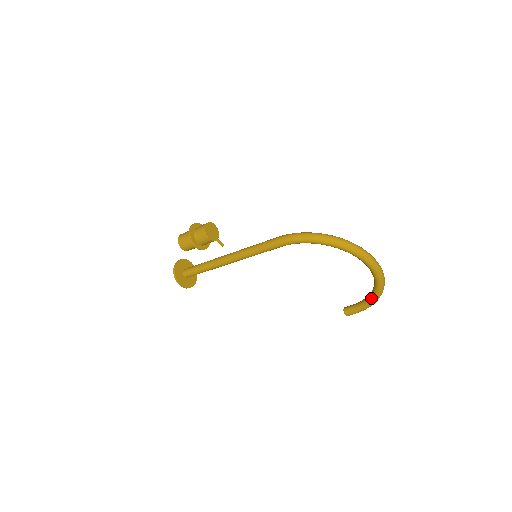
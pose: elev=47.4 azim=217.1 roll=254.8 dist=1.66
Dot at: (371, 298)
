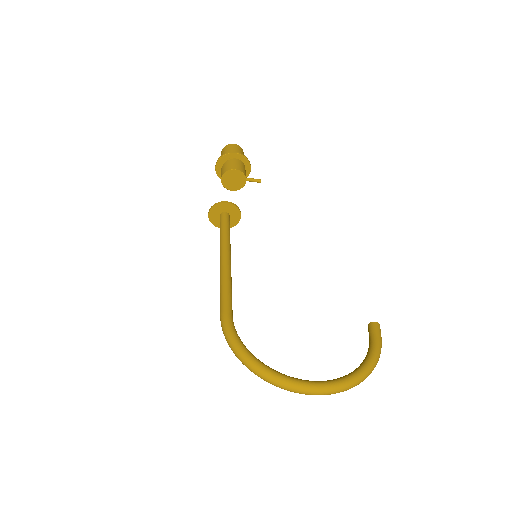
Dot at: occluded
